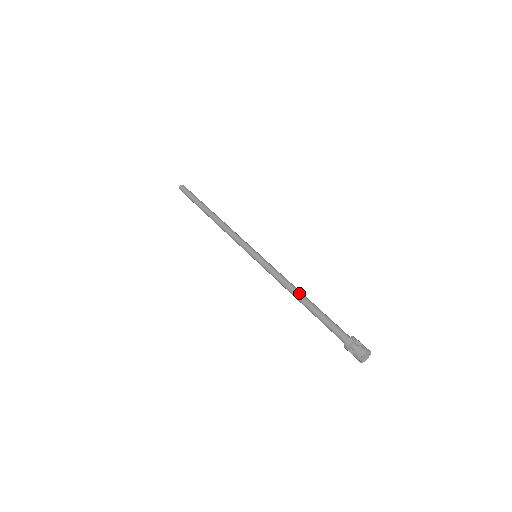
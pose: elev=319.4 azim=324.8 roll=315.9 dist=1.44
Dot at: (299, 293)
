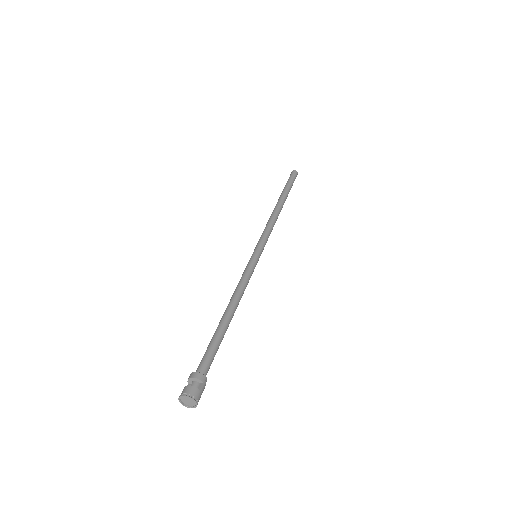
Dot at: (232, 306)
